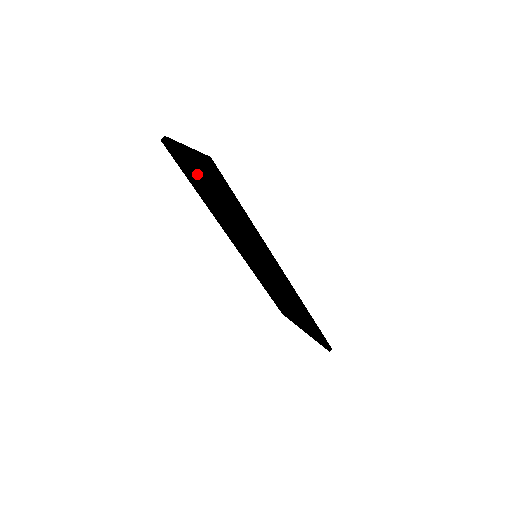
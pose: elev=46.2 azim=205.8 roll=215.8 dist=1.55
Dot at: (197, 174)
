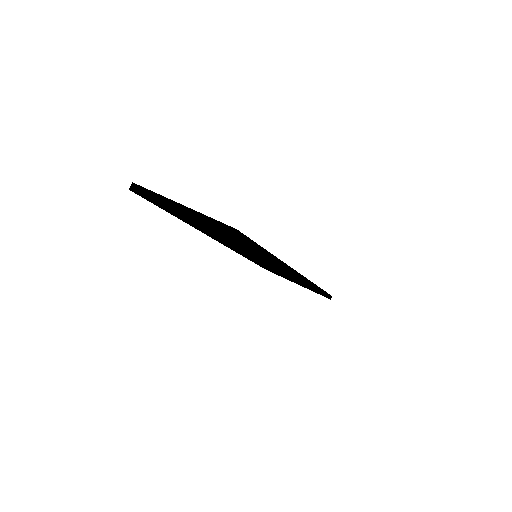
Dot at: occluded
